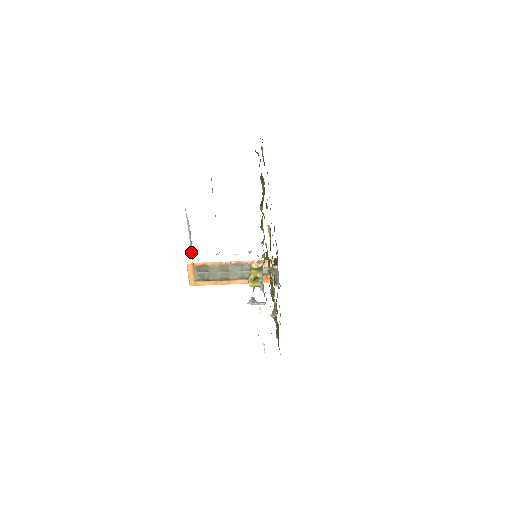
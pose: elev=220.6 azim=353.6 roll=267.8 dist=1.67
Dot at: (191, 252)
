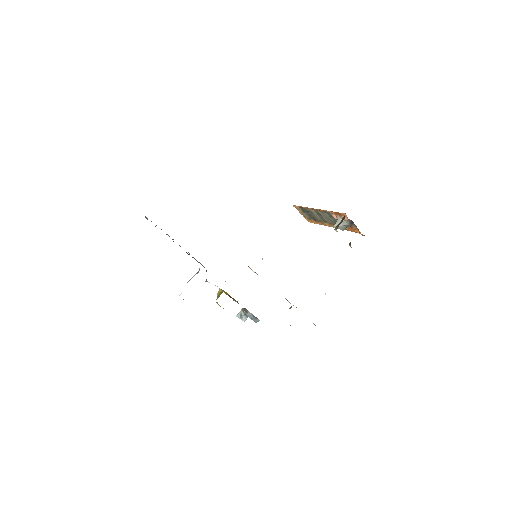
Dot at: occluded
